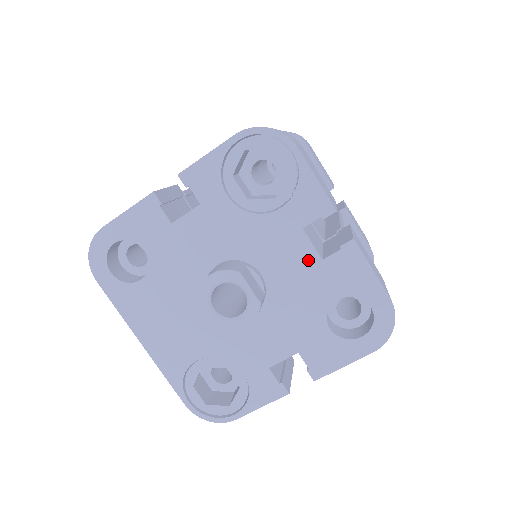
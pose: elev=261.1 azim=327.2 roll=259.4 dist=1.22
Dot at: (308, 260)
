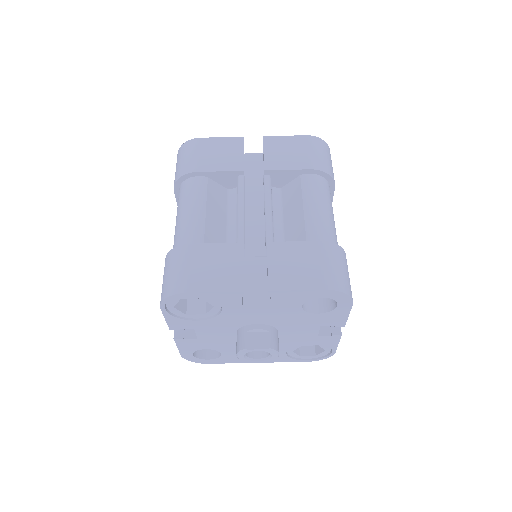
Dot at: (265, 309)
